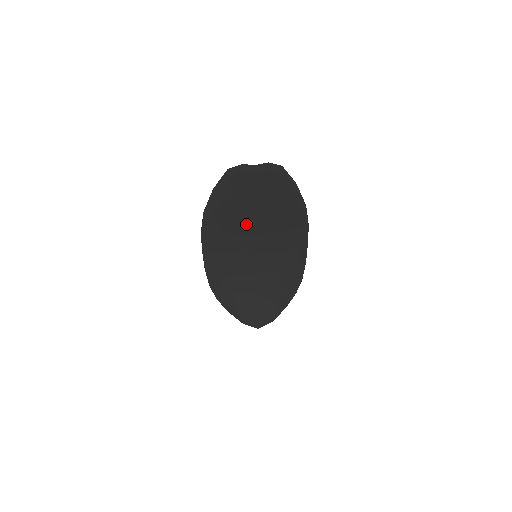
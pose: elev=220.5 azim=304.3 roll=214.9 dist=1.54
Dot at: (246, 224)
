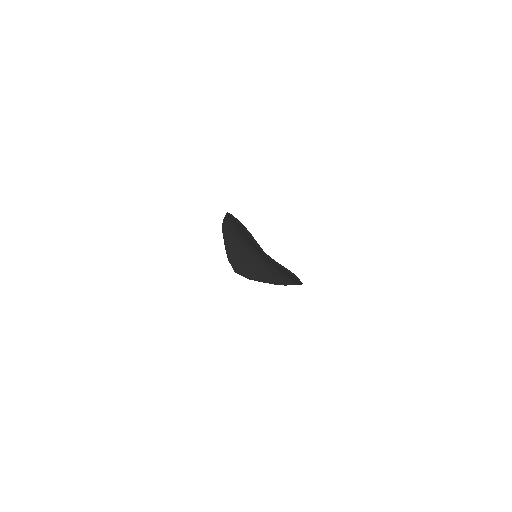
Dot at: (255, 247)
